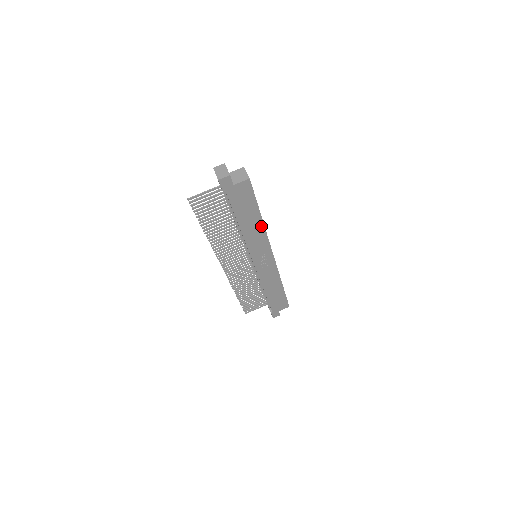
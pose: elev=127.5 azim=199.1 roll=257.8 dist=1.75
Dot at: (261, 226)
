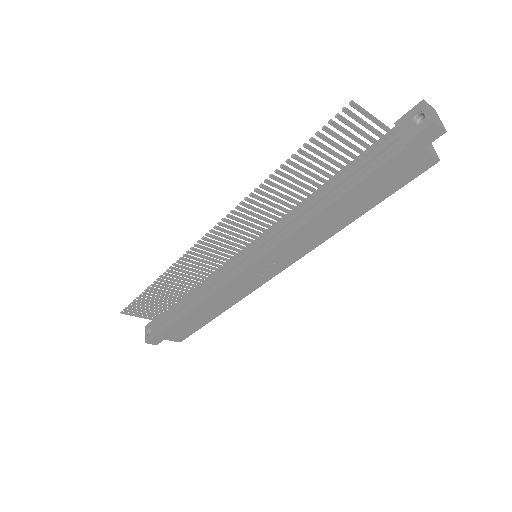
Dot at: (337, 228)
